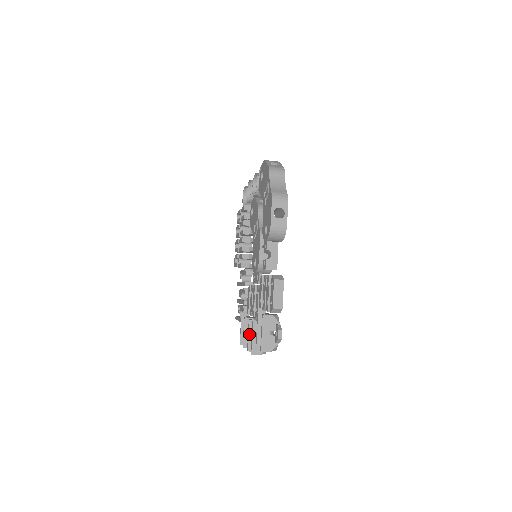
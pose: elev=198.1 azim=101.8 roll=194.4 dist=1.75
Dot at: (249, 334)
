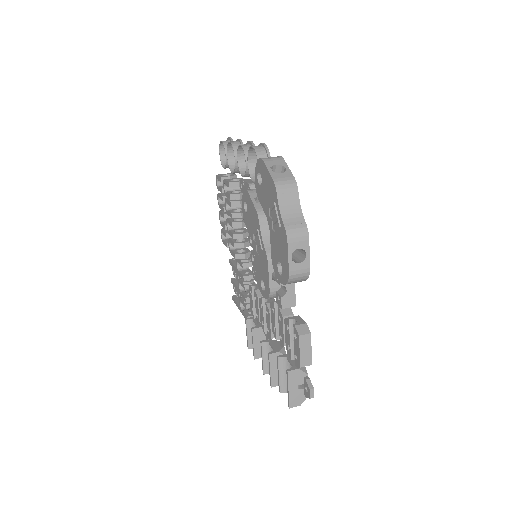
Dot at: (263, 357)
